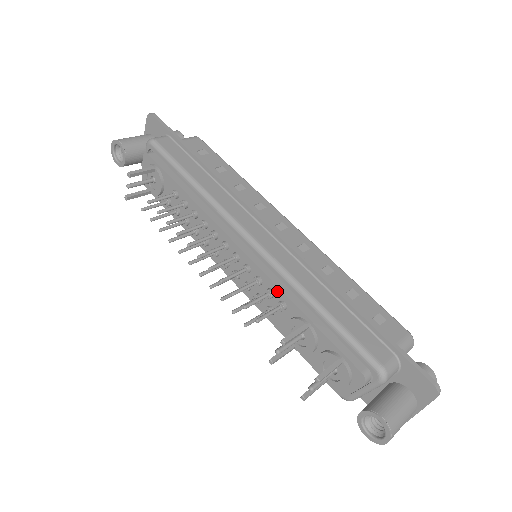
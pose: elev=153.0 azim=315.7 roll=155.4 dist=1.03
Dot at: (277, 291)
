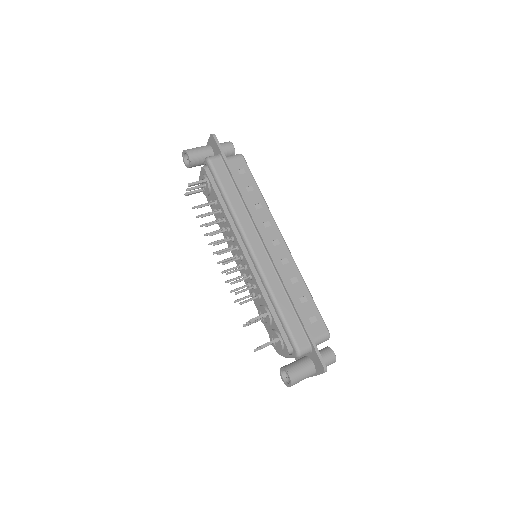
Dot at: (258, 288)
